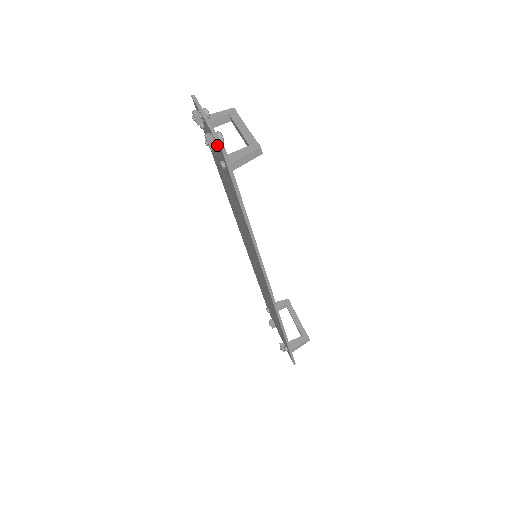
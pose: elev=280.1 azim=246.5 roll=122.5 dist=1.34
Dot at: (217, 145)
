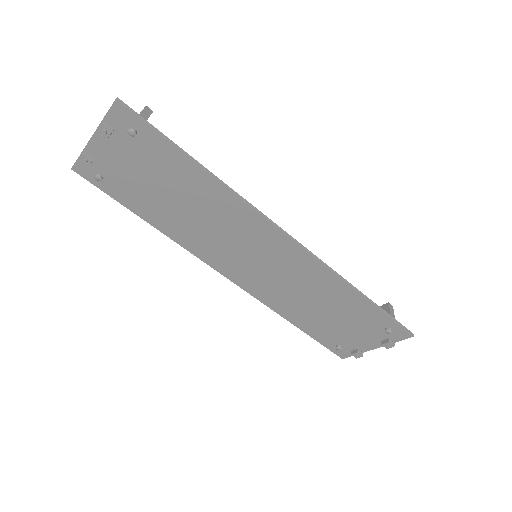
Dot at: (112, 122)
